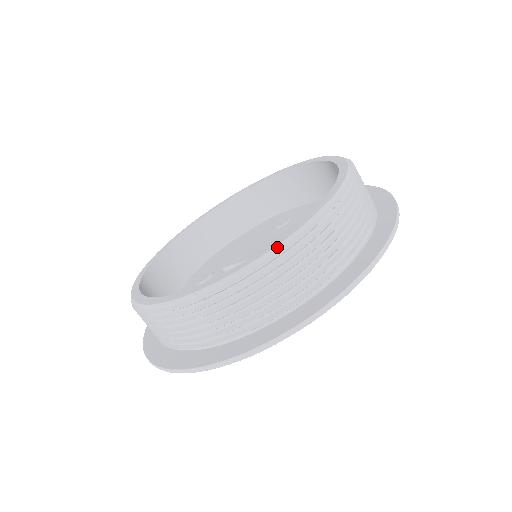
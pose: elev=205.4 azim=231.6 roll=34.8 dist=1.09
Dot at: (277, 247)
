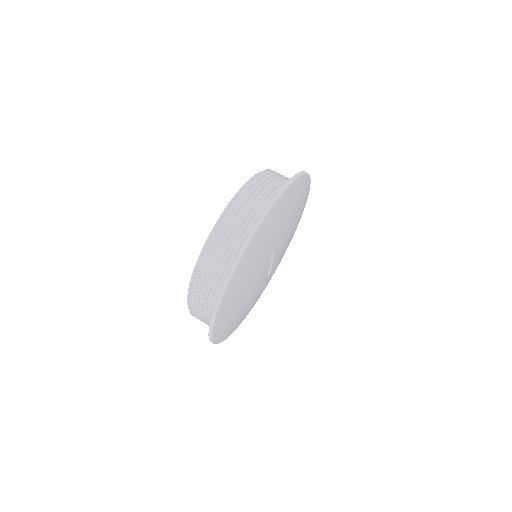
Dot at: (198, 259)
